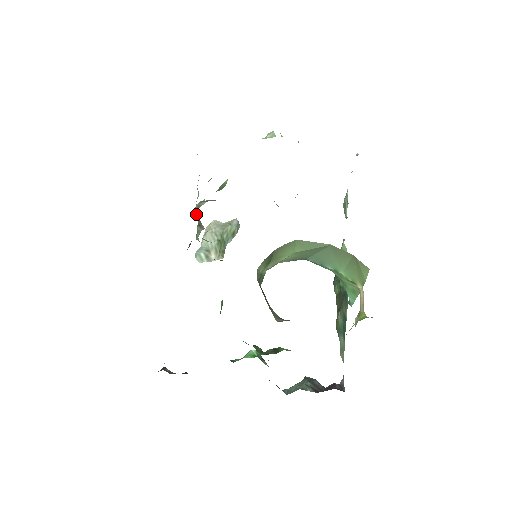
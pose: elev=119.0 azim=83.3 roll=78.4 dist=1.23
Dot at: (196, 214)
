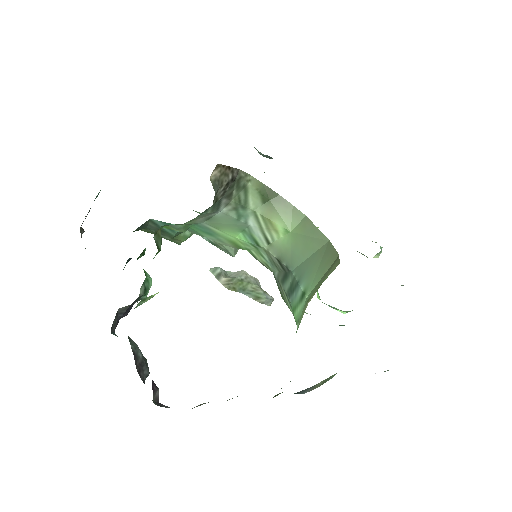
Dot at: occluded
